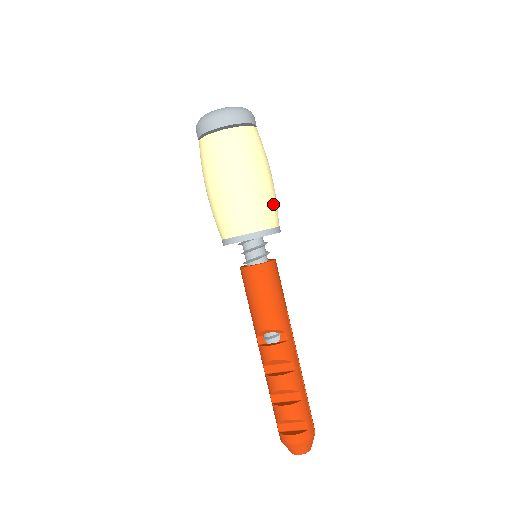
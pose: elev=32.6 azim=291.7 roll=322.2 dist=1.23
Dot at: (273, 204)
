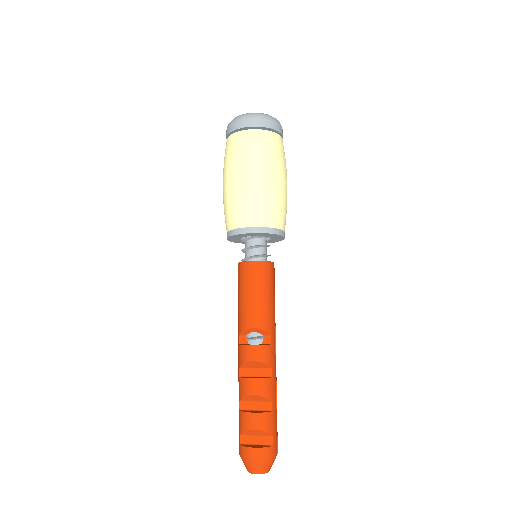
Dot at: (284, 208)
